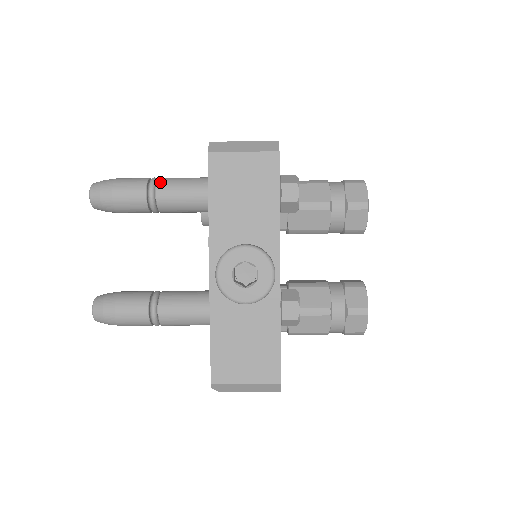
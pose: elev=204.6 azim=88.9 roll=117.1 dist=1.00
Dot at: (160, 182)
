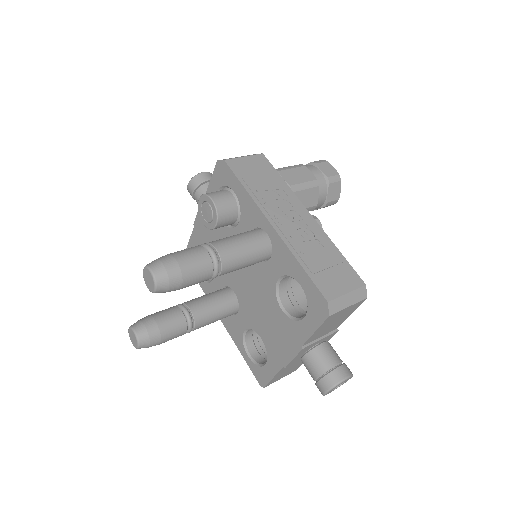
Dot at: (224, 262)
